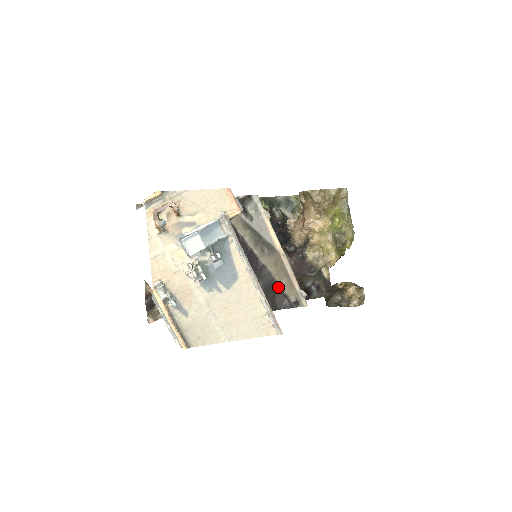
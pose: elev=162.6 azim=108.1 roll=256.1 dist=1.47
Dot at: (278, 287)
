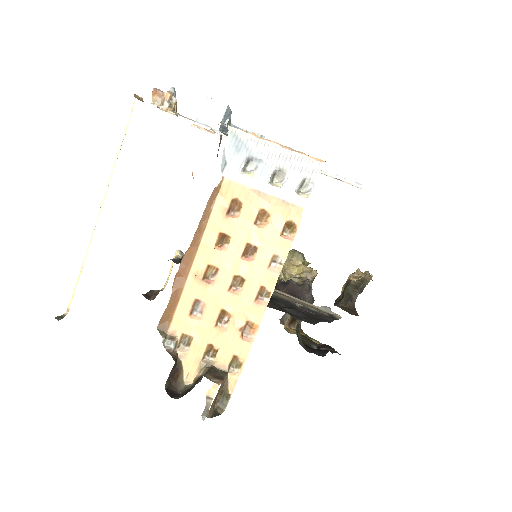
Dot at: (301, 308)
